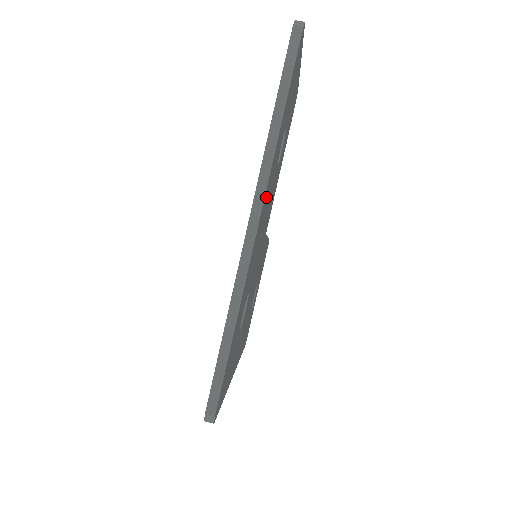
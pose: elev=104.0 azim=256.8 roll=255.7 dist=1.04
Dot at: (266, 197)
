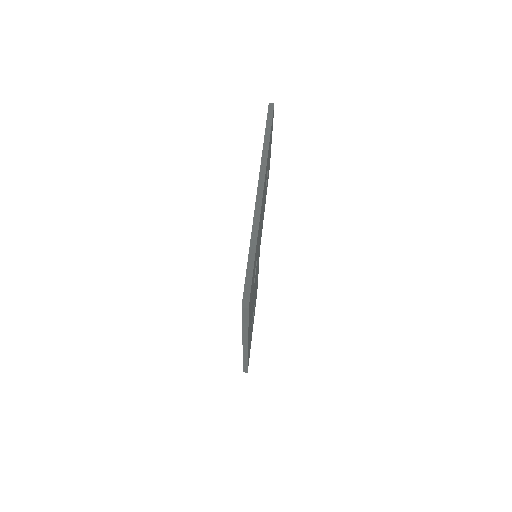
Dot at: (264, 185)
